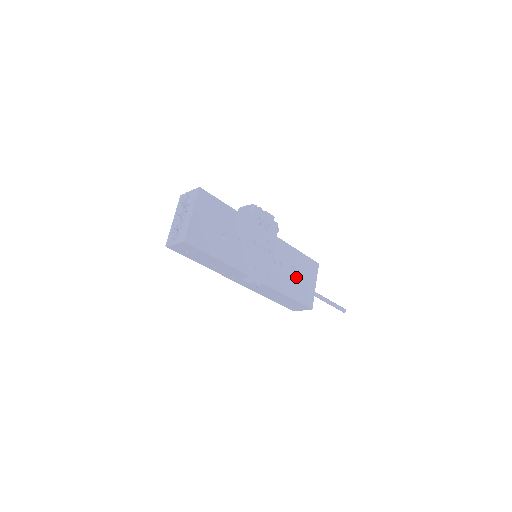
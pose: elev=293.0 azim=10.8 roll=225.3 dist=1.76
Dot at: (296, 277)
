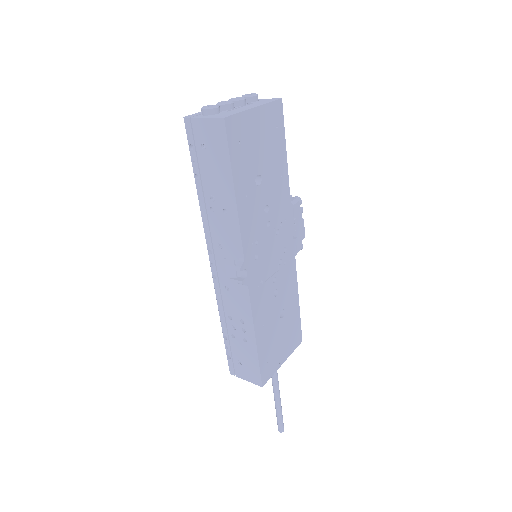
Dot at: (277, 326)
